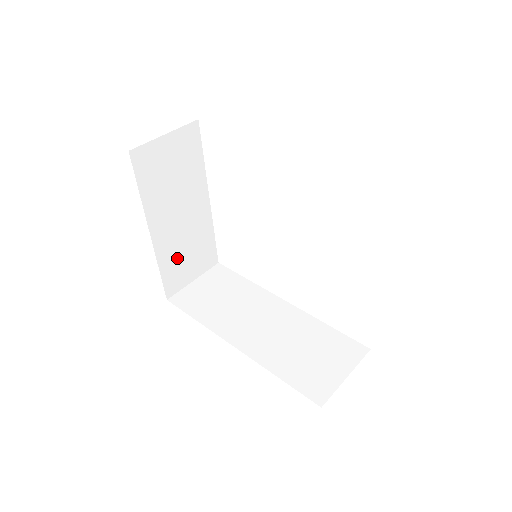
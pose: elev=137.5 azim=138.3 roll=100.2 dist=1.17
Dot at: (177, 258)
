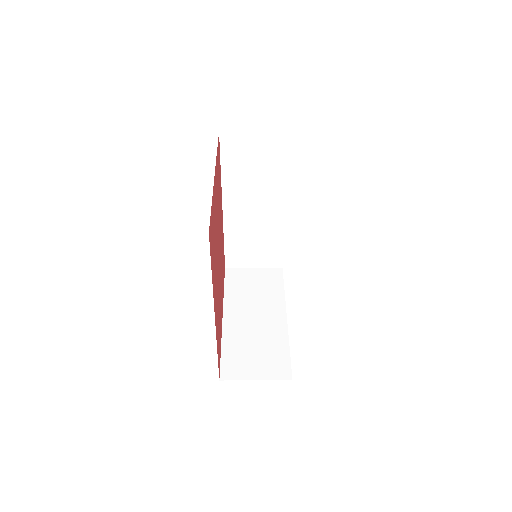
Dot at: (242, 348)
